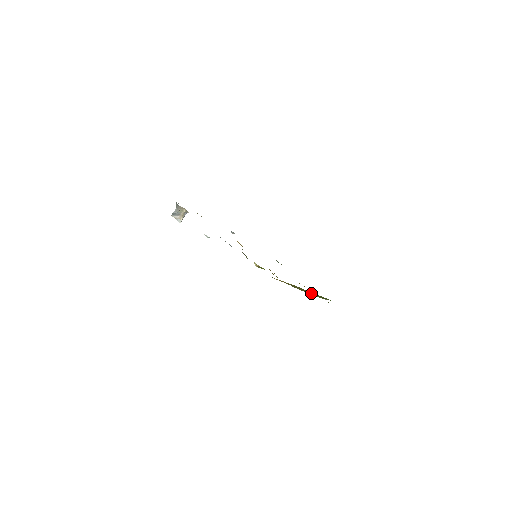
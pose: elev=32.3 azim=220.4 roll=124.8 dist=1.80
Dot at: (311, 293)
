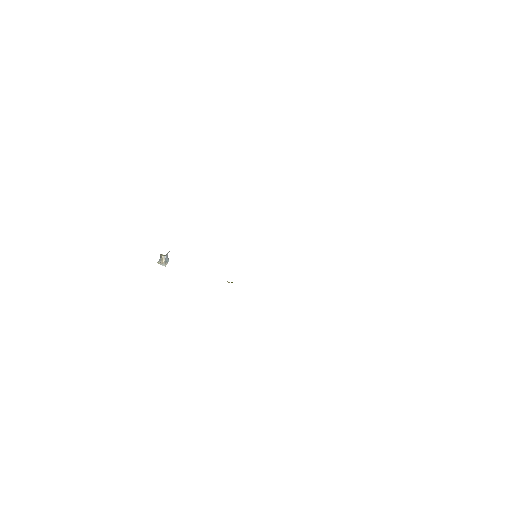
Dot at: occluded
